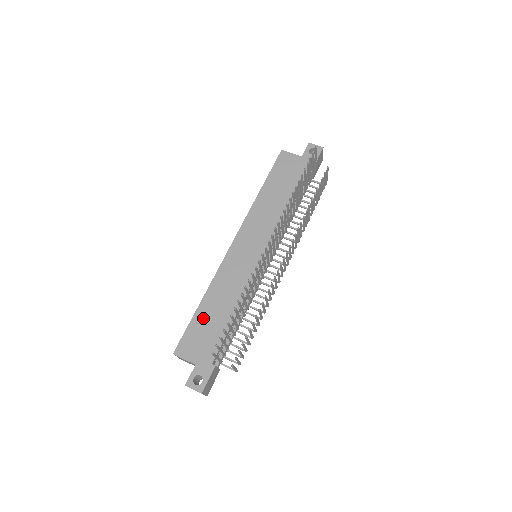
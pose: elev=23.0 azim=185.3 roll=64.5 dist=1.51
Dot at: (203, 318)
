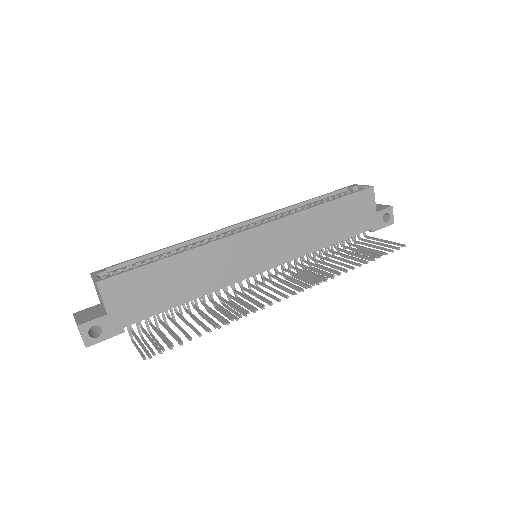
Dot at: (160, 274)
